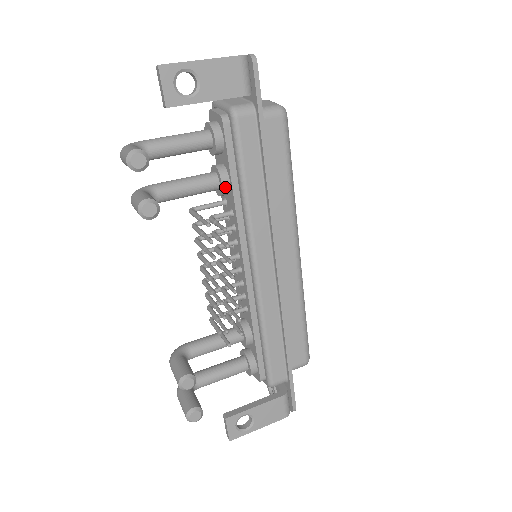
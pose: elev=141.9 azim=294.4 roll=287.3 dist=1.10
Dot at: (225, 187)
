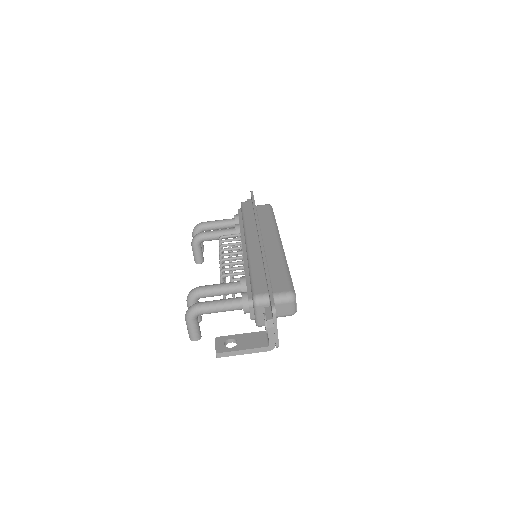
Dot at: occluded
